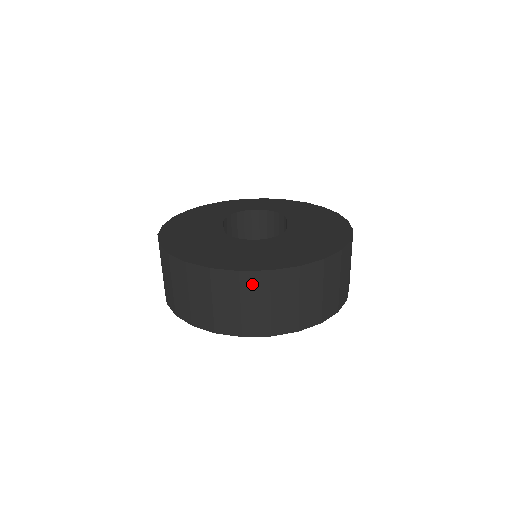
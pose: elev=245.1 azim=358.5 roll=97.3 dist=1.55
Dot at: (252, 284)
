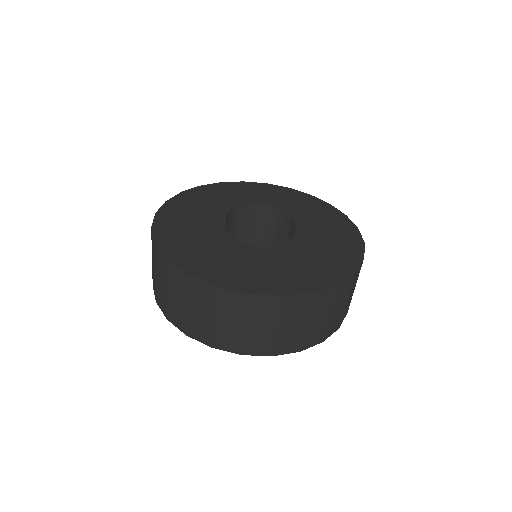
Dot at: (228, 302)
